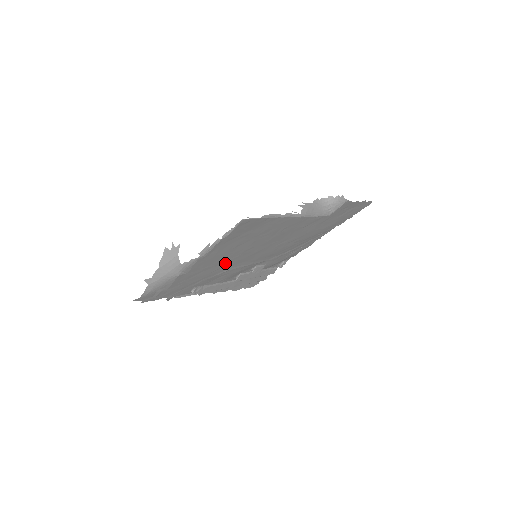
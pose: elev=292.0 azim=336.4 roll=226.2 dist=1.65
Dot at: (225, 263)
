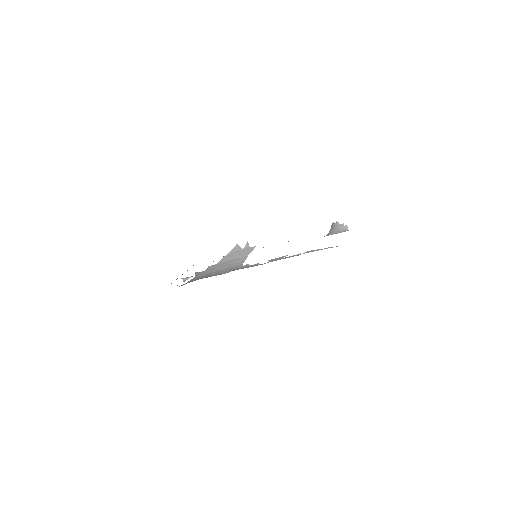
Dot at: occluded
